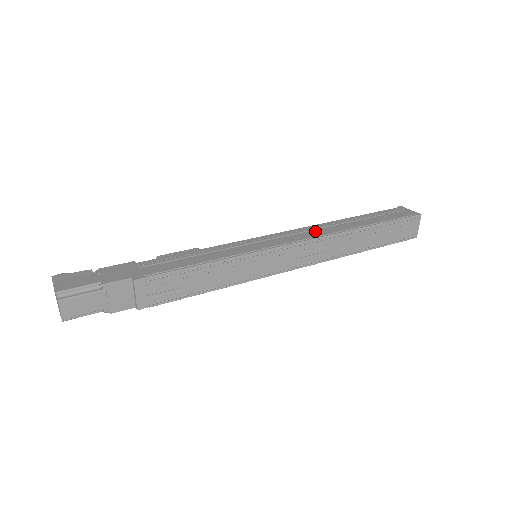
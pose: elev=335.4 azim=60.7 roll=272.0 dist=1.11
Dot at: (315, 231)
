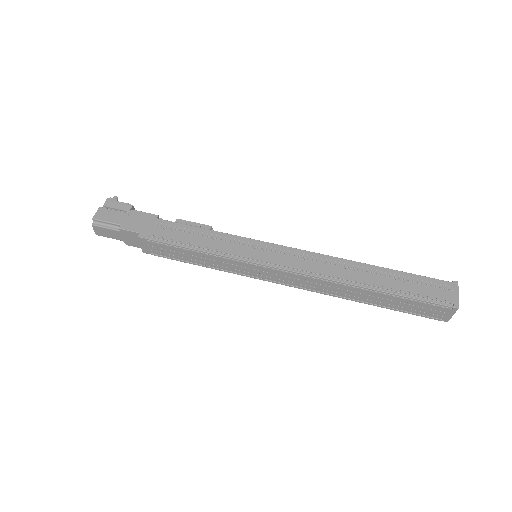
Dot at: (319, 264)
